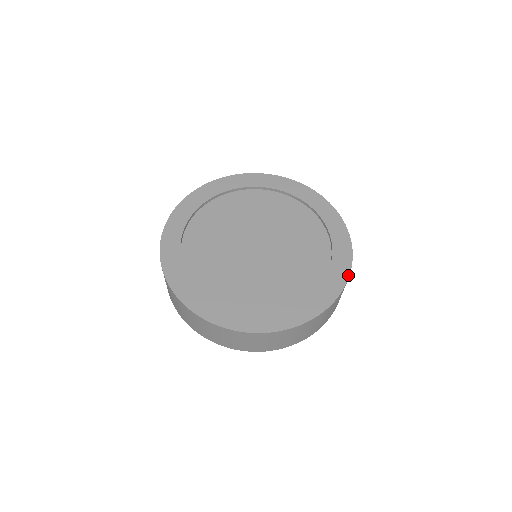
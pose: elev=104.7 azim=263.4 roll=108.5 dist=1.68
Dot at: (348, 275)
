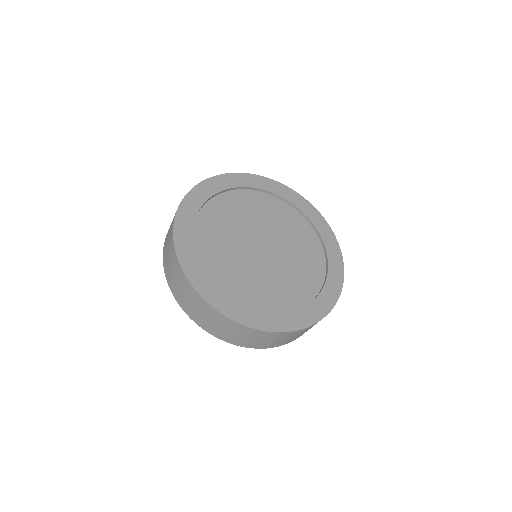
Dot at: (326, 314)
